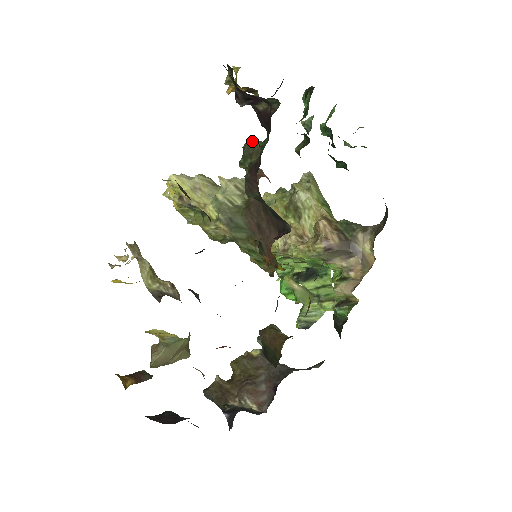
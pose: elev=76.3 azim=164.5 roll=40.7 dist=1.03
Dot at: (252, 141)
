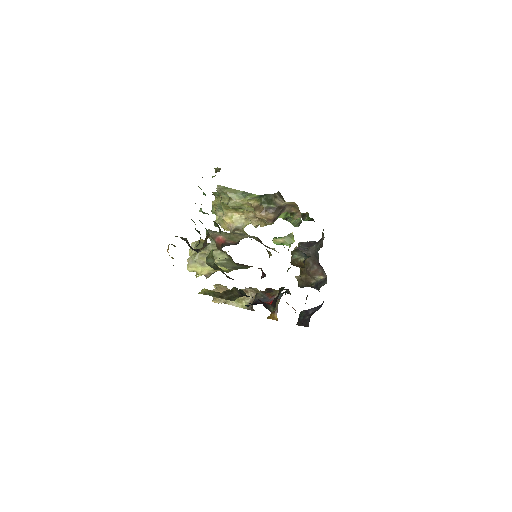
Dot at: (209, 263)
